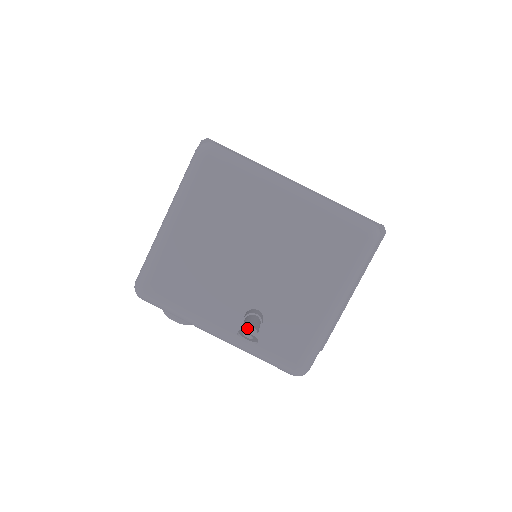
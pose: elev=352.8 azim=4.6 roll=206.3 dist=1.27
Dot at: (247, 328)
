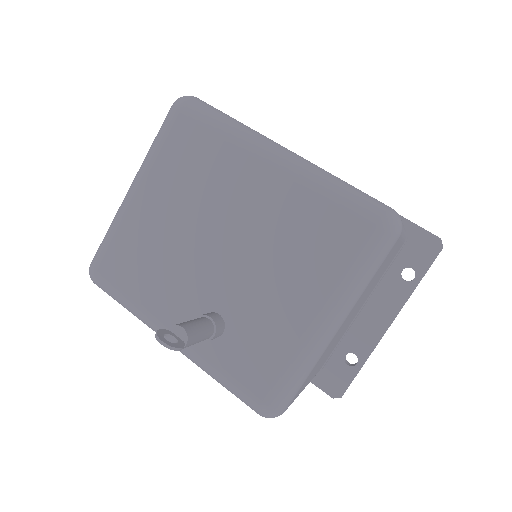
Dot at: (175, 328)
